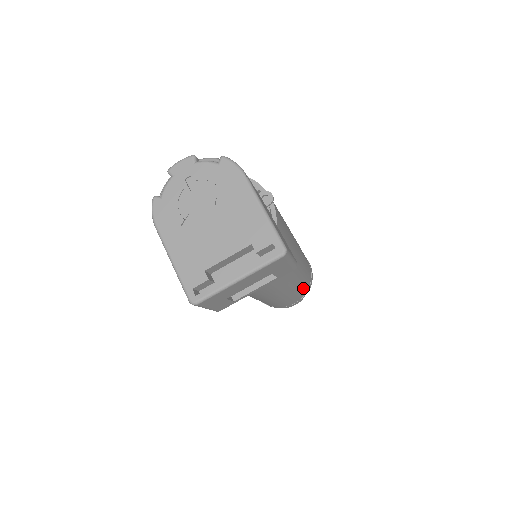
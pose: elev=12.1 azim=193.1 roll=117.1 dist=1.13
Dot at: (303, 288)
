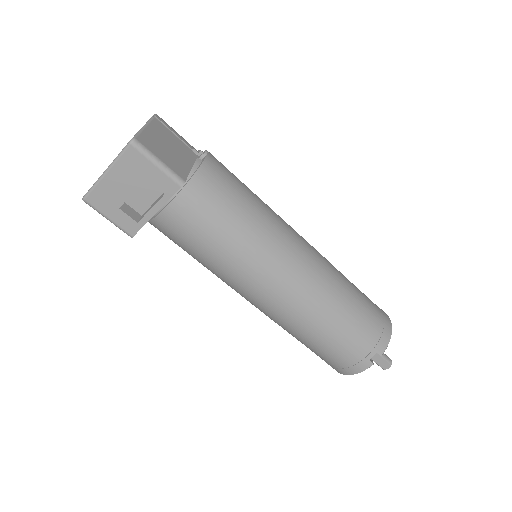
Dot at: (352, 331)
